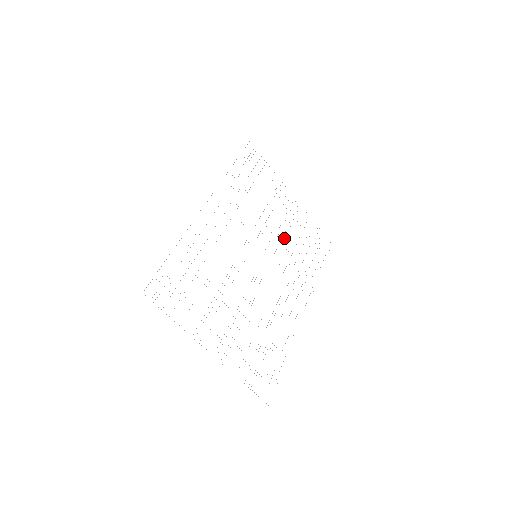
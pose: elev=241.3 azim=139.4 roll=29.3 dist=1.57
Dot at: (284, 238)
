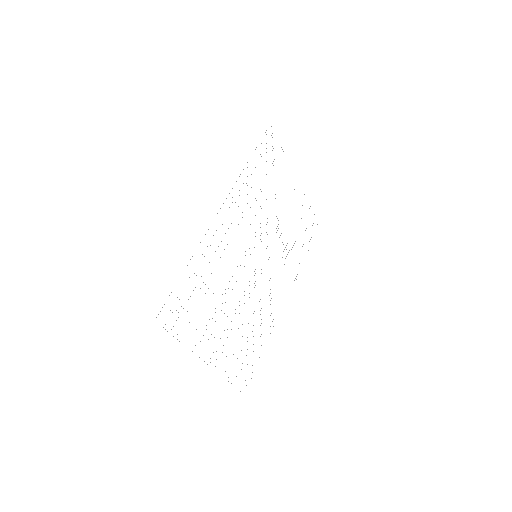
Dot at: occluded
